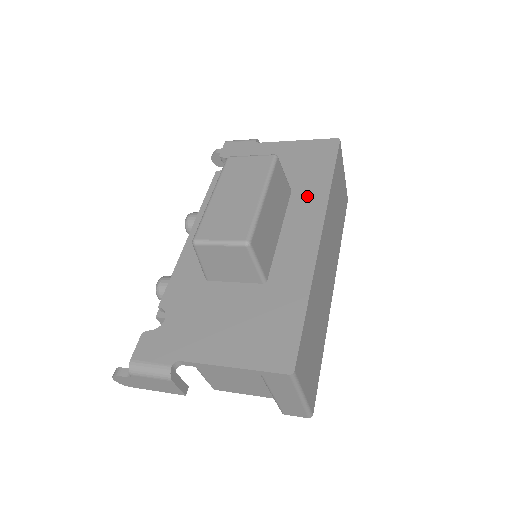
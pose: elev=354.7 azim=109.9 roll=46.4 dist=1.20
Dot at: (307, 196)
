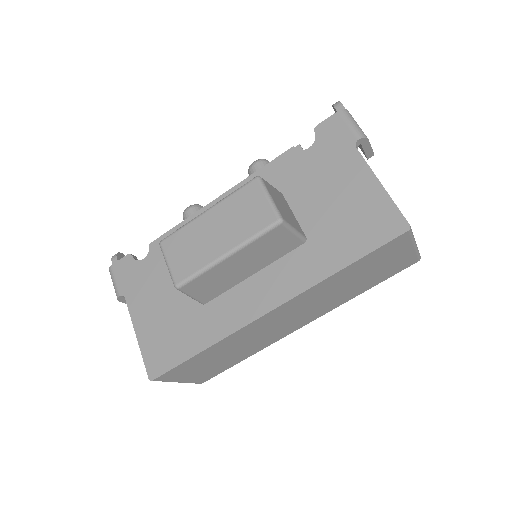
Dot at: (306, 263)
